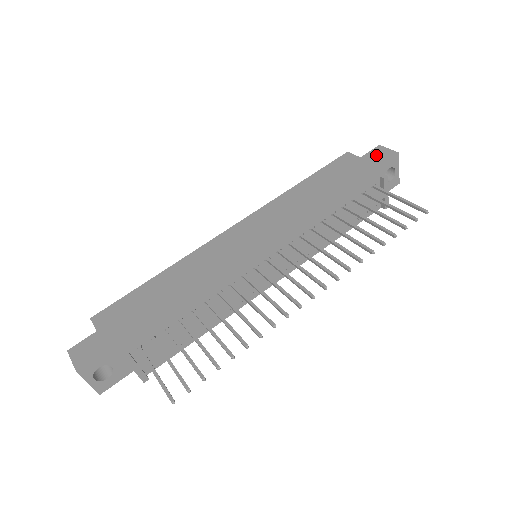
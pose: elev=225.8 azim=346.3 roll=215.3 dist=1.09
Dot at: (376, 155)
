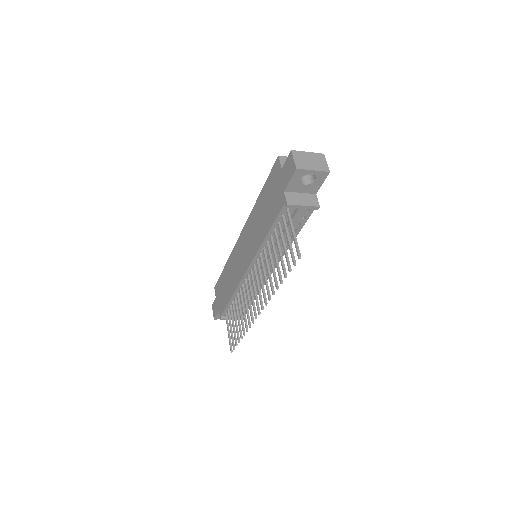
Dot at: (287, 168)
